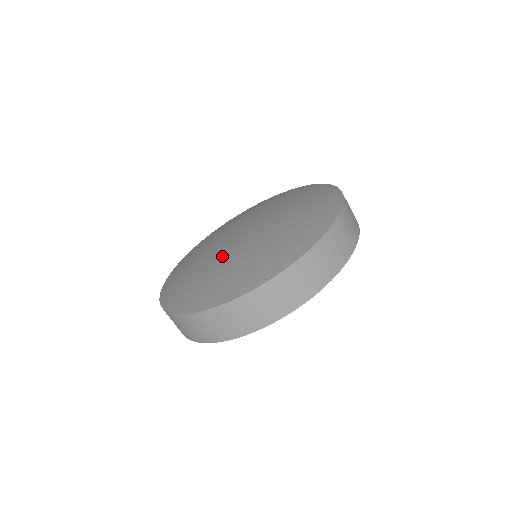
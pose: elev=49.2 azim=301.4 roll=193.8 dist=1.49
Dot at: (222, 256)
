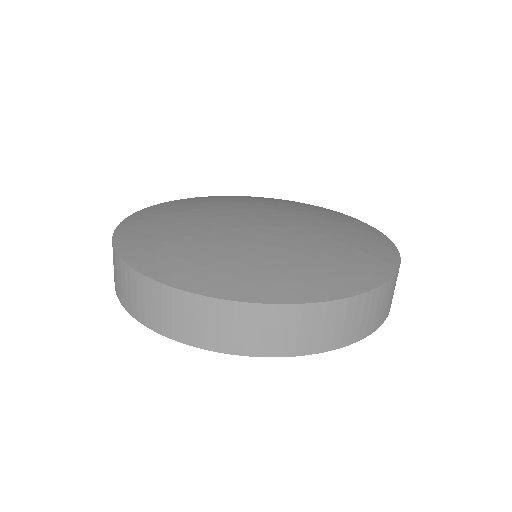
Dot at: (235, 235)
